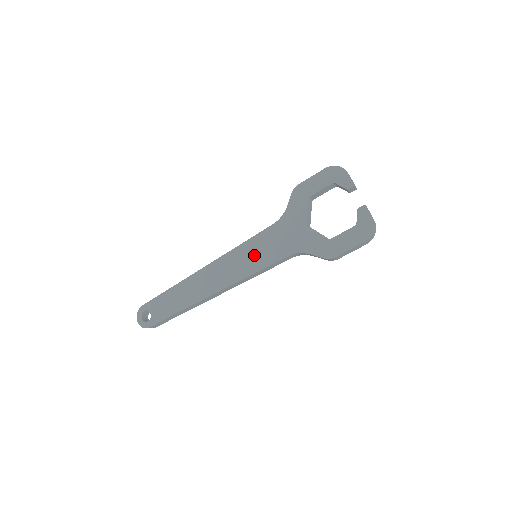
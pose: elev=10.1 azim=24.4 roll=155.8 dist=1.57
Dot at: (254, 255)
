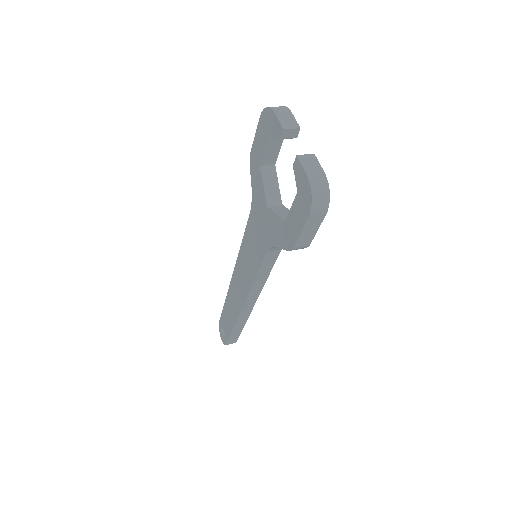
Dot at: (249, 257)
